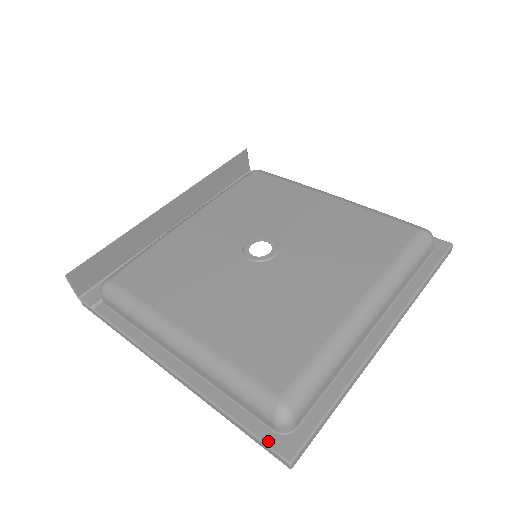
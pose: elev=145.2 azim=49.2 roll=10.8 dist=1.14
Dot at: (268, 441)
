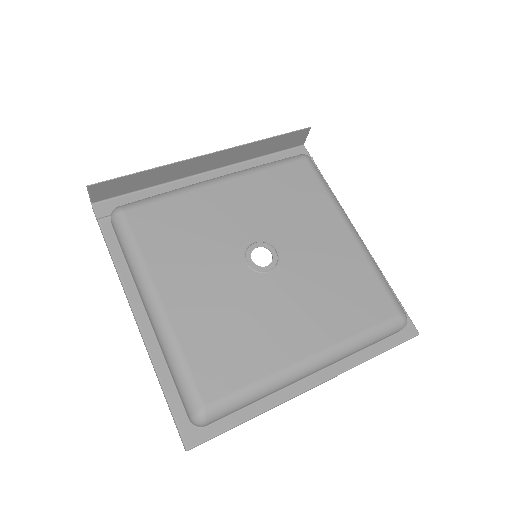
Dot at: (180, 425)
